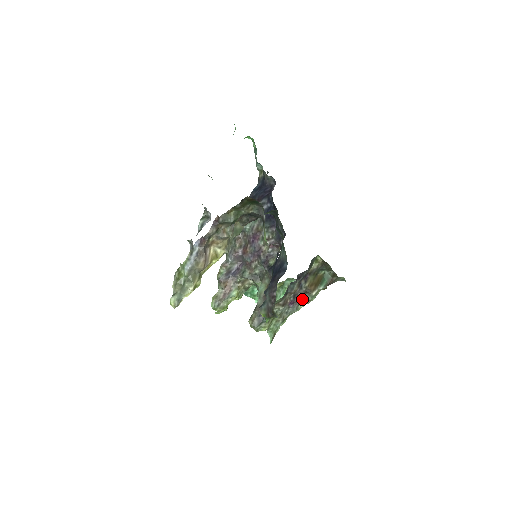
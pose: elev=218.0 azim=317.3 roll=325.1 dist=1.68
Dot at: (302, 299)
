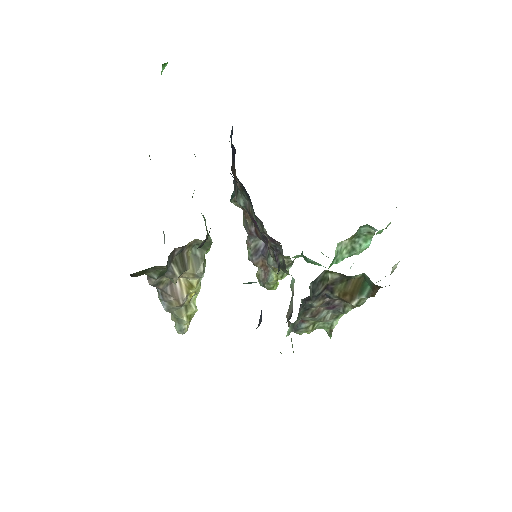
Dot at: occluded
